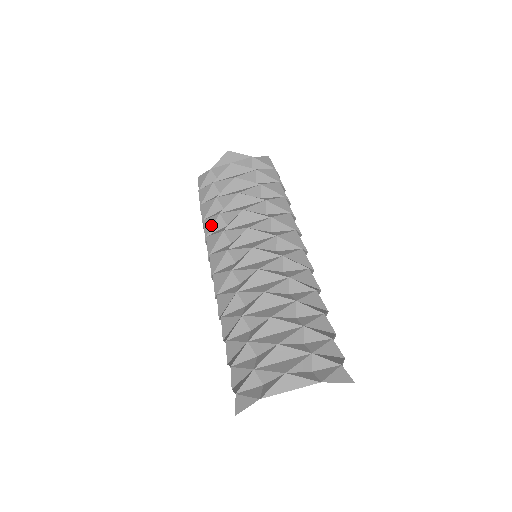
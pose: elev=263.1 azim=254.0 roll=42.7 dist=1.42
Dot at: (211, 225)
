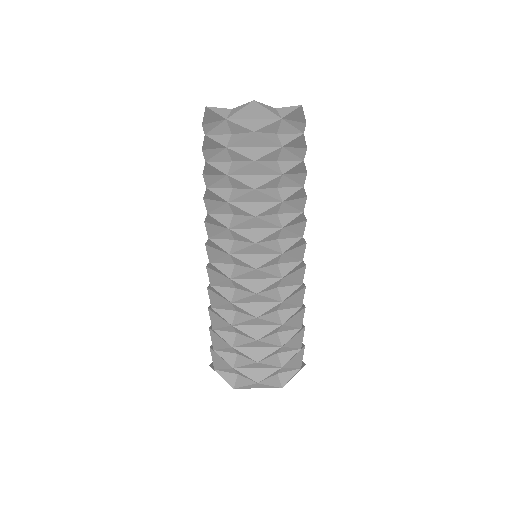
Dot at: (215, 198)
